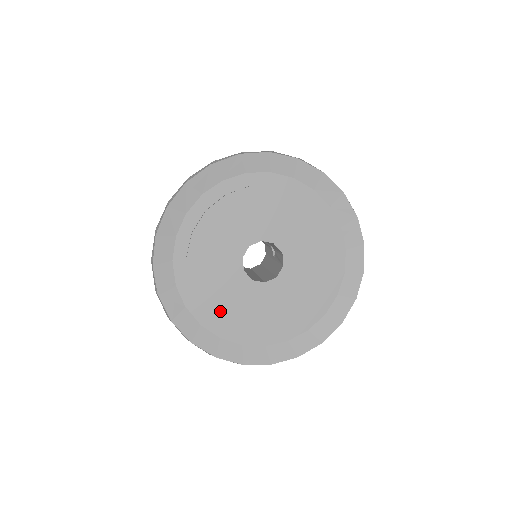
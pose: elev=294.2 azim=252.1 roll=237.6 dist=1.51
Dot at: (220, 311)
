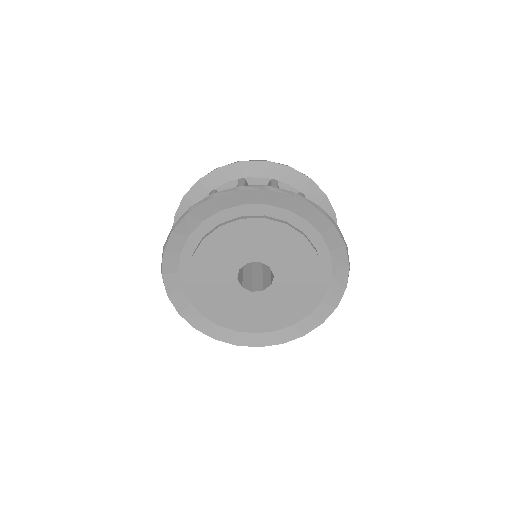
Dot at: (208, 300)
